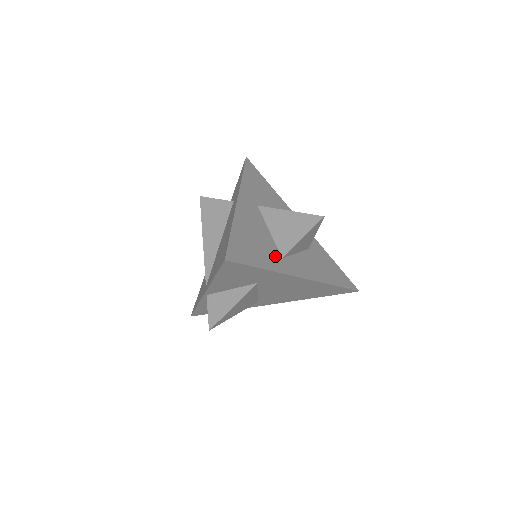
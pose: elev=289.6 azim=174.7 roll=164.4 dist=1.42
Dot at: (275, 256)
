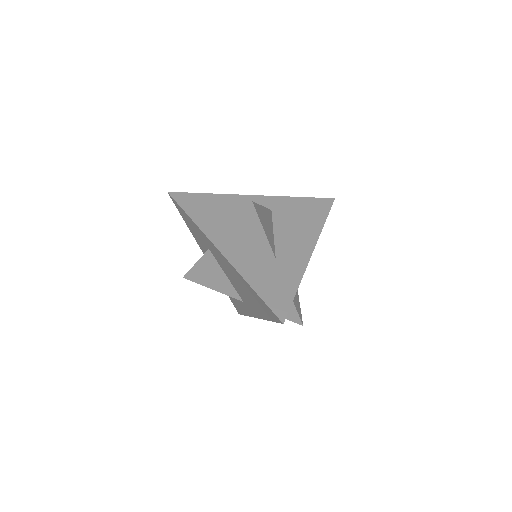
Dot at: (219, 226)
